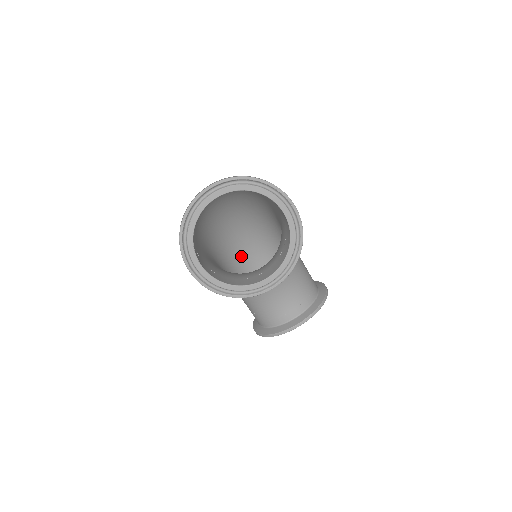
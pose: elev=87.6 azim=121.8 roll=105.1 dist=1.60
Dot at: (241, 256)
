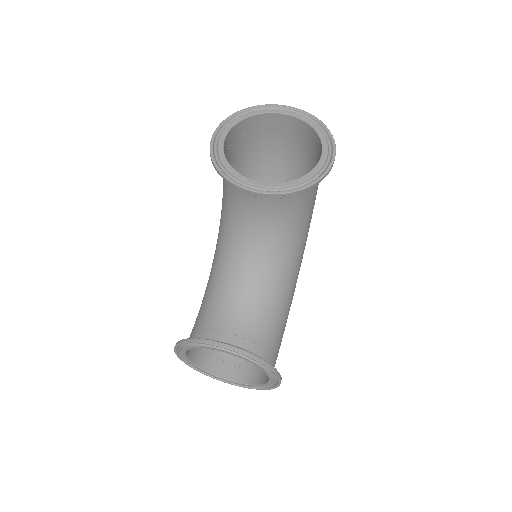
Dot at: occluded
